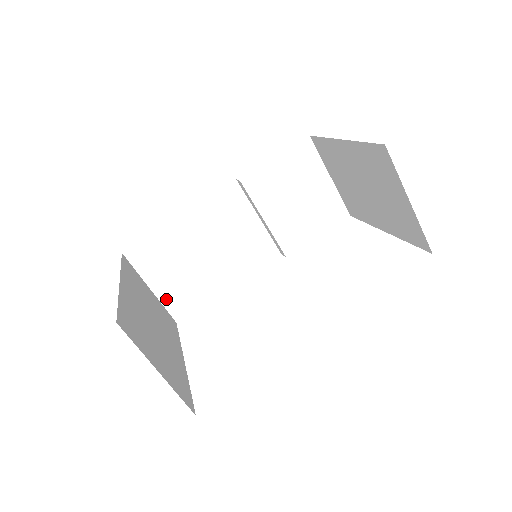
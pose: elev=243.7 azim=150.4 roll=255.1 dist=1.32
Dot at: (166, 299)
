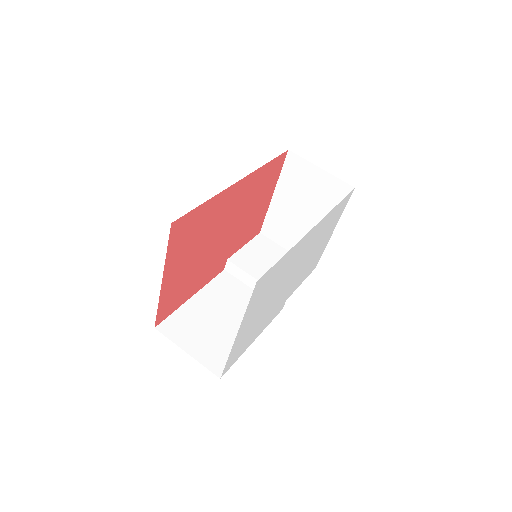
Dot at: (203, 359)
